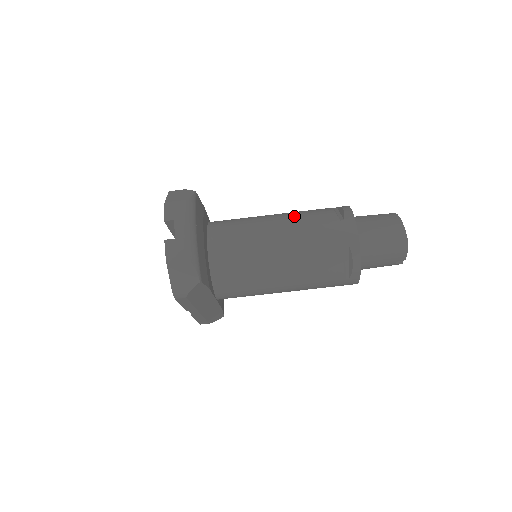
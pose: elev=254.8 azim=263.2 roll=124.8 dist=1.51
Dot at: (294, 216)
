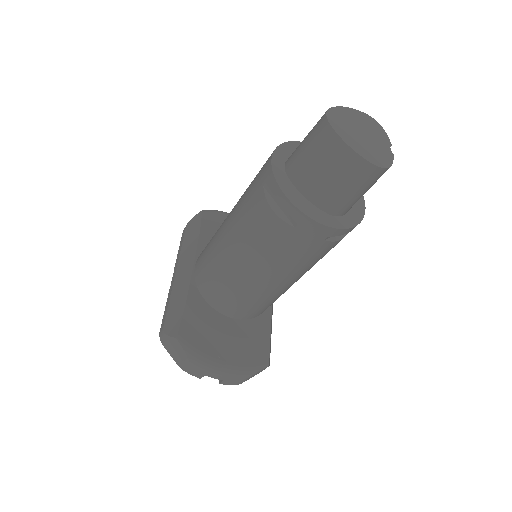
Dot at: (249, 247)
